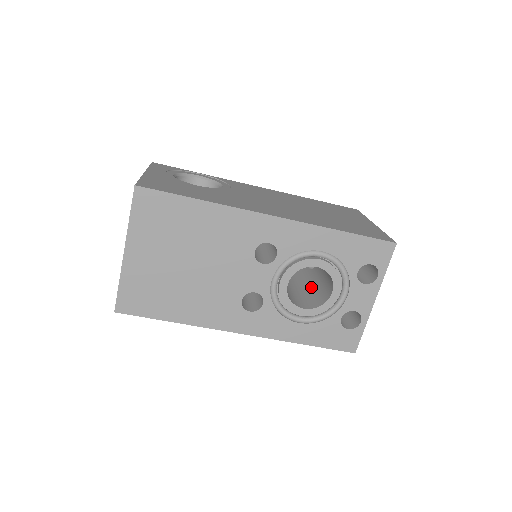
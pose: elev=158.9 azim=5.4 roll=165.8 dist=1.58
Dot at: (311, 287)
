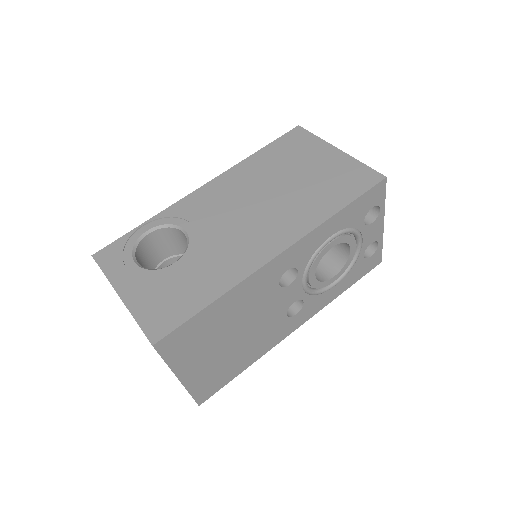
Dot at: occluded
